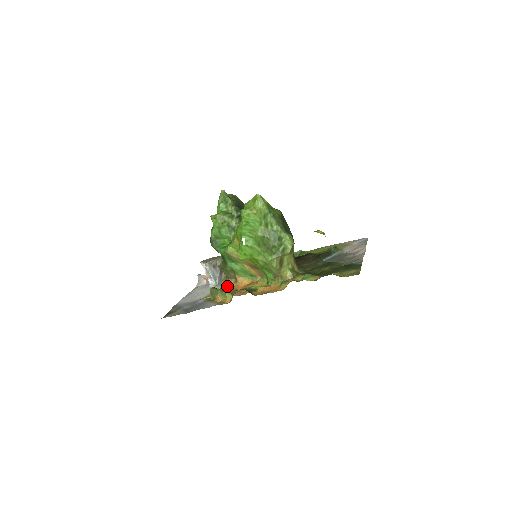
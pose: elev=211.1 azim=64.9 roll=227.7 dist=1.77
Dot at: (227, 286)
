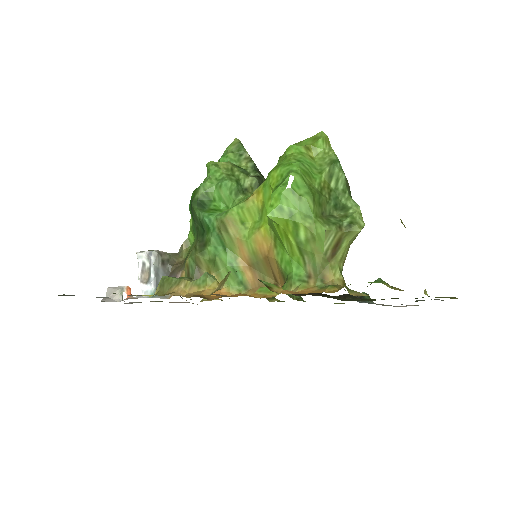
Dot at: occluded
